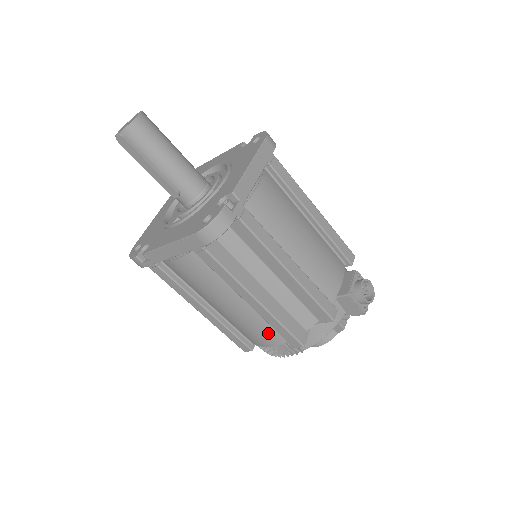
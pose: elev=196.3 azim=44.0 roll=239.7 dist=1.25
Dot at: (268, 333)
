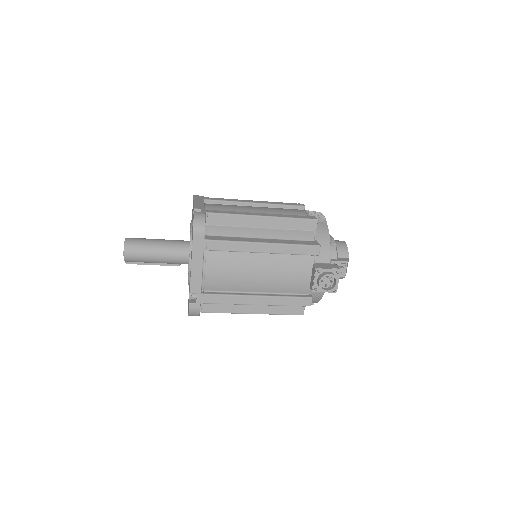
Dot at: occluded
